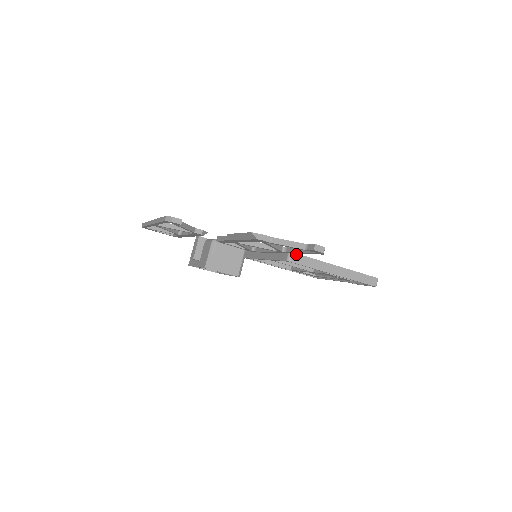
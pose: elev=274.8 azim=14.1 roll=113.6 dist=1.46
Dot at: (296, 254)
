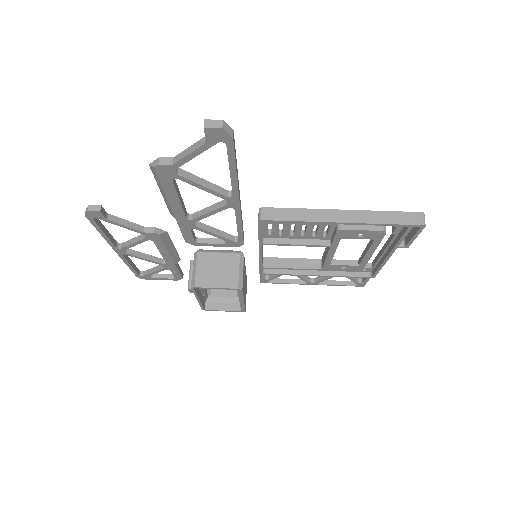
Dot at: (270, 208)
